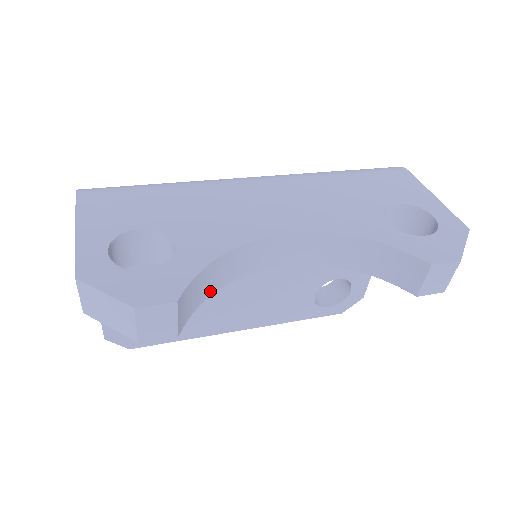
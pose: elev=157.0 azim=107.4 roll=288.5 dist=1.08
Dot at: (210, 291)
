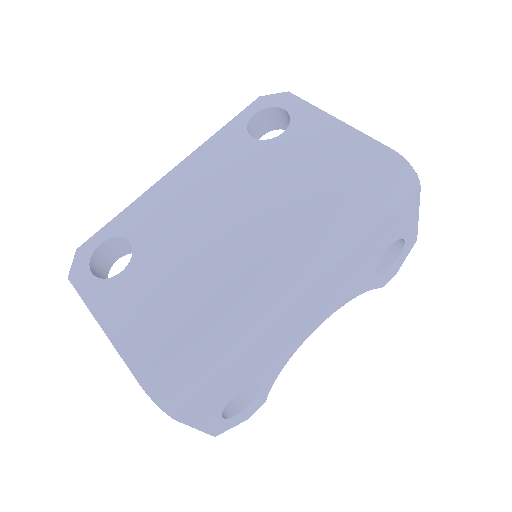
Dot at: occluded
